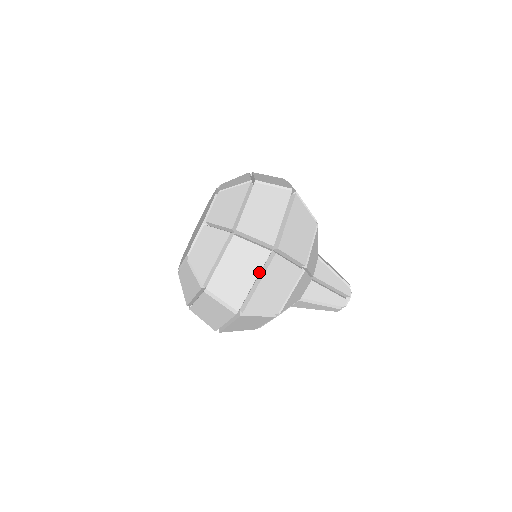
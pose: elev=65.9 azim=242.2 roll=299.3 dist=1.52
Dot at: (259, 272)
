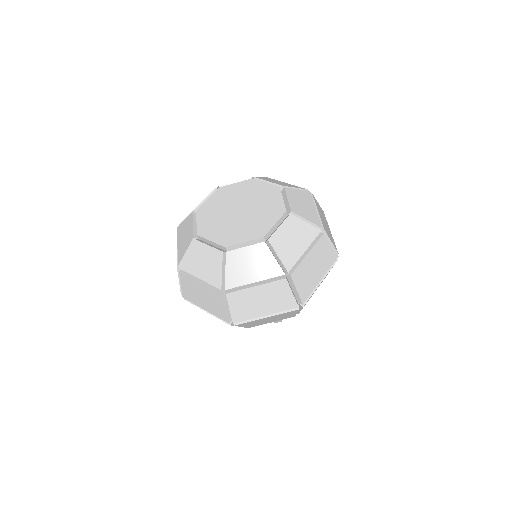
Dot at: (276, 312)
